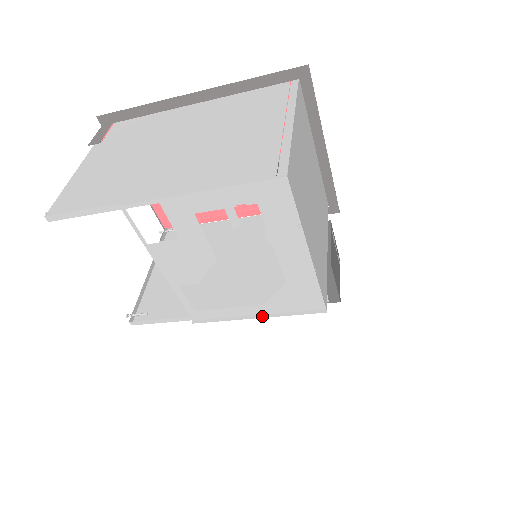
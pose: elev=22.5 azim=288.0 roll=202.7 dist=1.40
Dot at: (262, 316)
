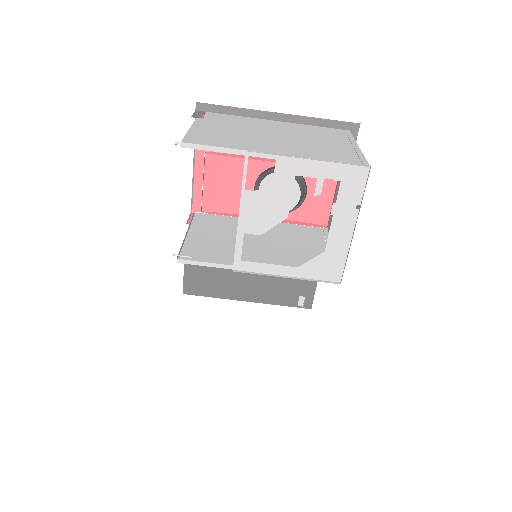
Dot at: (291, 277)
